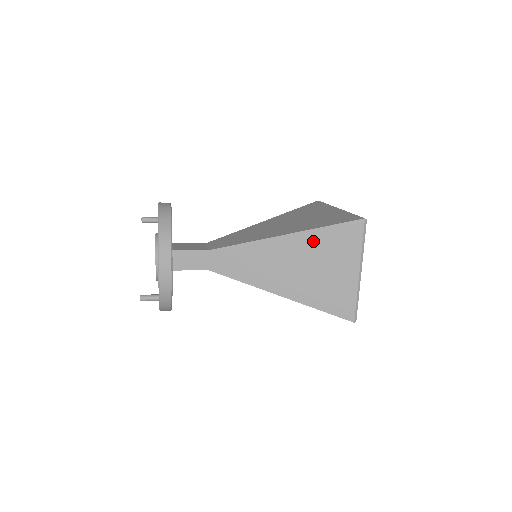
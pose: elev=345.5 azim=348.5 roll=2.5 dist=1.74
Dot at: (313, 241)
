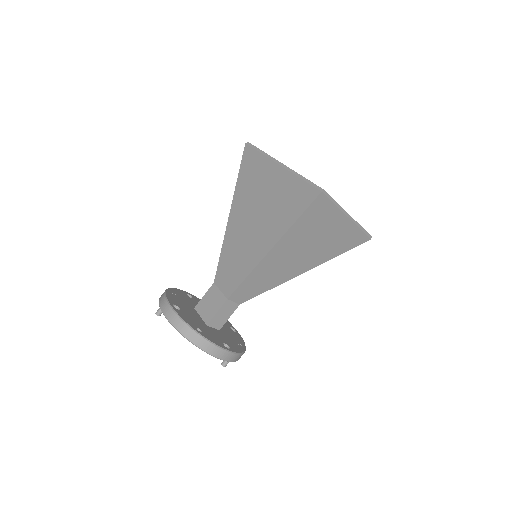
Dot at: (295, 235)
